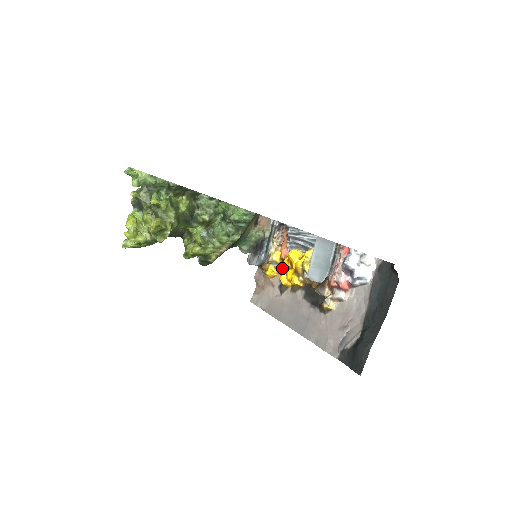
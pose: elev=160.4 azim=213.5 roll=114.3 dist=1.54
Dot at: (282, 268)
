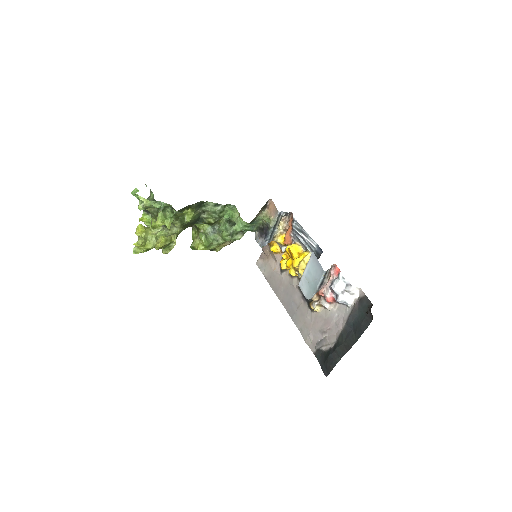
Dot at: (285, 250)
